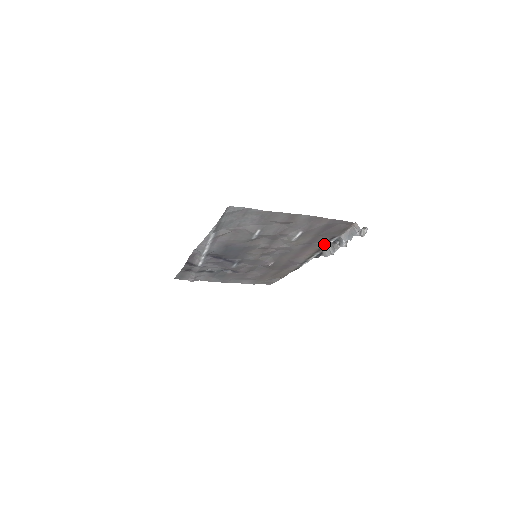
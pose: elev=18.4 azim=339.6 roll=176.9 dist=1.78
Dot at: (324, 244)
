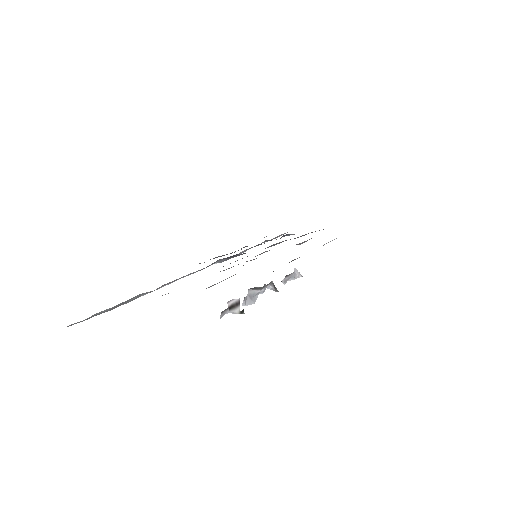
Dot at: occluded
